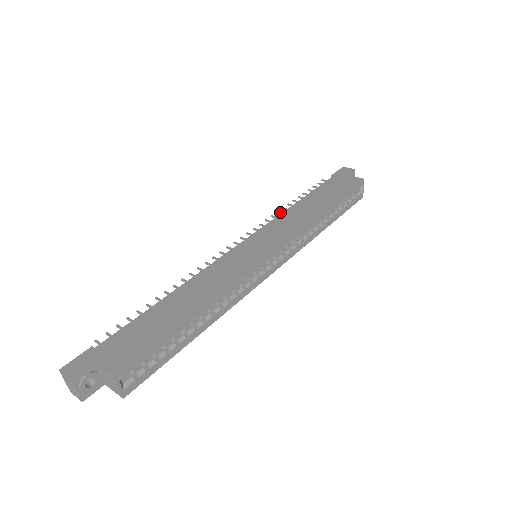
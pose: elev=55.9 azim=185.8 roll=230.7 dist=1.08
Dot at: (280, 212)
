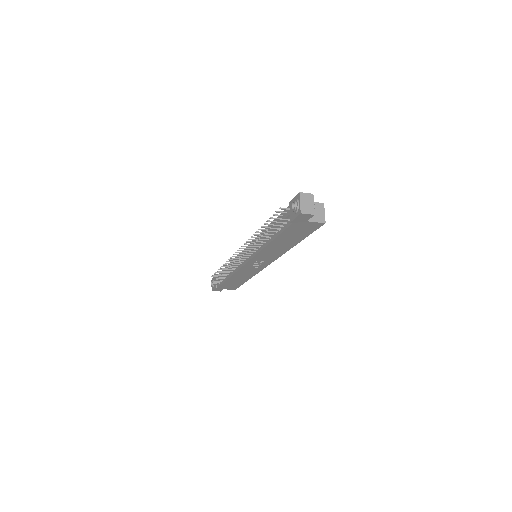
Dot at: (228, 263)
